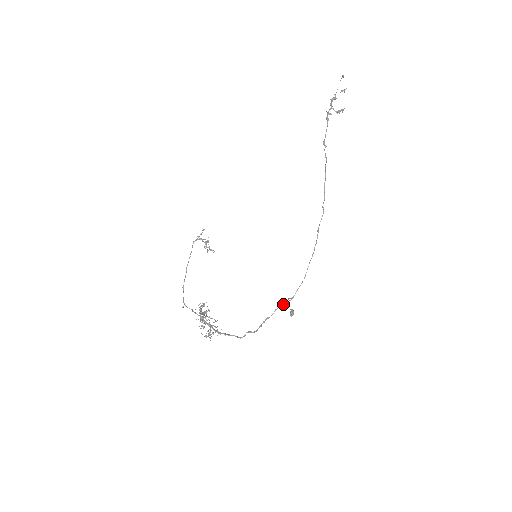
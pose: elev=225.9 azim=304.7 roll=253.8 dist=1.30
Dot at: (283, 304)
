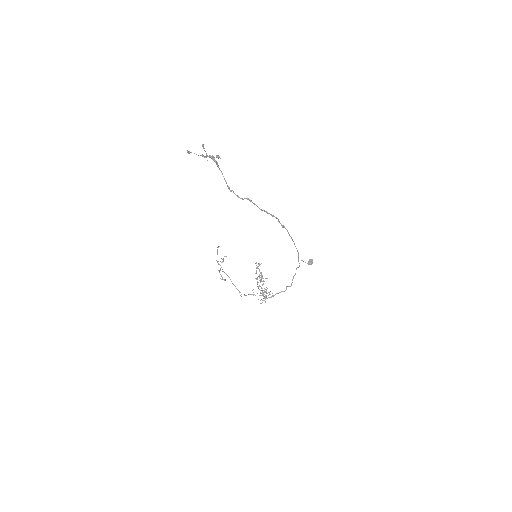
Dot at: (297, 267)
